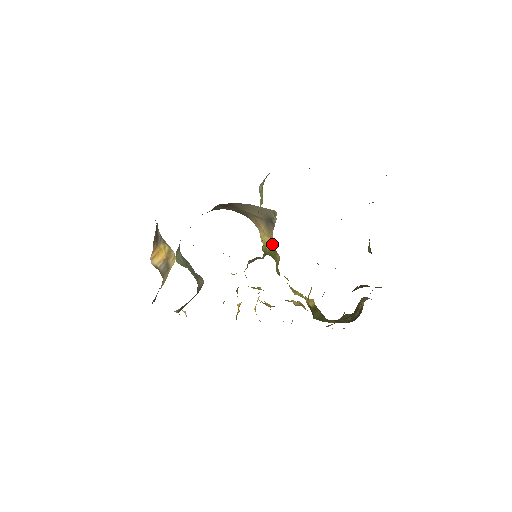
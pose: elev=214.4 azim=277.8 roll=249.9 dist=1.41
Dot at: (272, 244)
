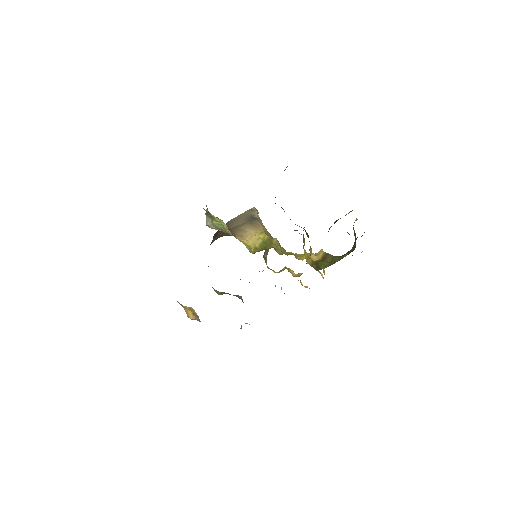
Dot at: (265, 235)
